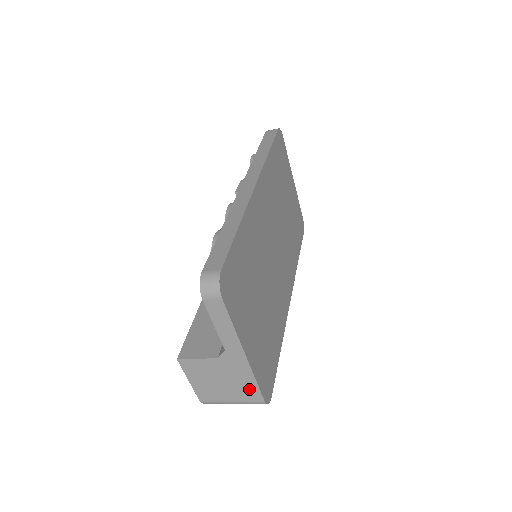
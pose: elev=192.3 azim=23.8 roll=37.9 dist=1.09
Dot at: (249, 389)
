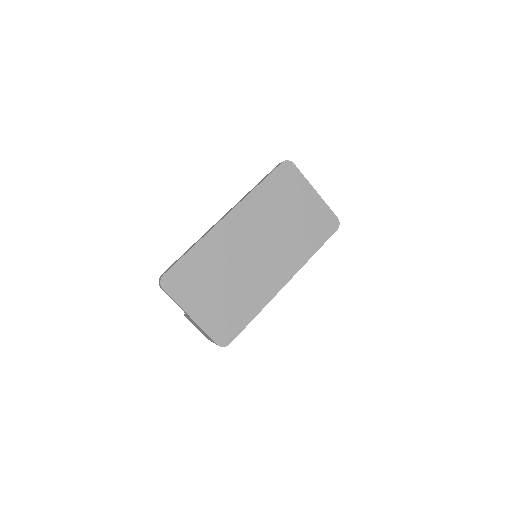
Dot at: (208, 336)
